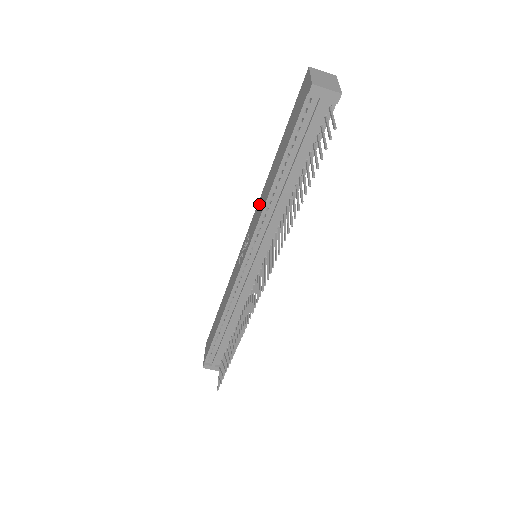
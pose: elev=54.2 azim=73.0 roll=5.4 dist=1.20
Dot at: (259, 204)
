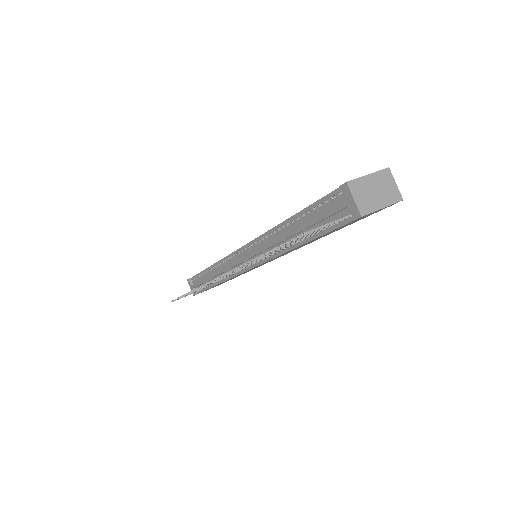
Dot at: occluded
